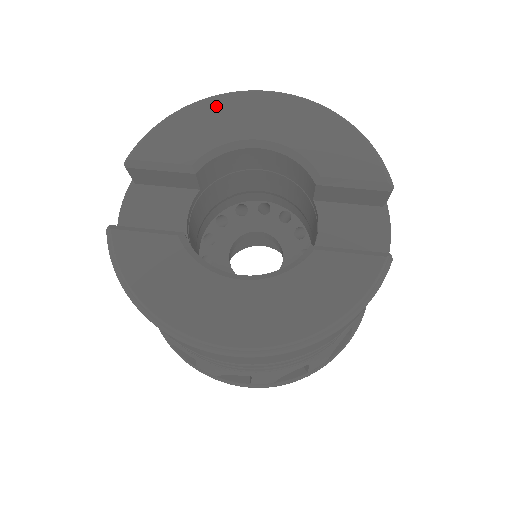
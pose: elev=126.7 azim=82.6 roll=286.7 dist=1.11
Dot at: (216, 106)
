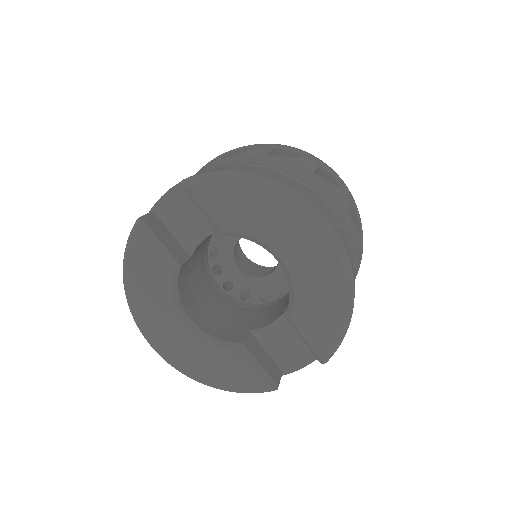
Dot at: (279, 204)
